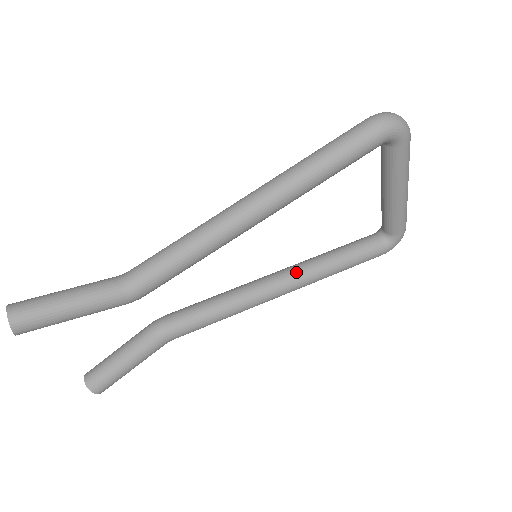
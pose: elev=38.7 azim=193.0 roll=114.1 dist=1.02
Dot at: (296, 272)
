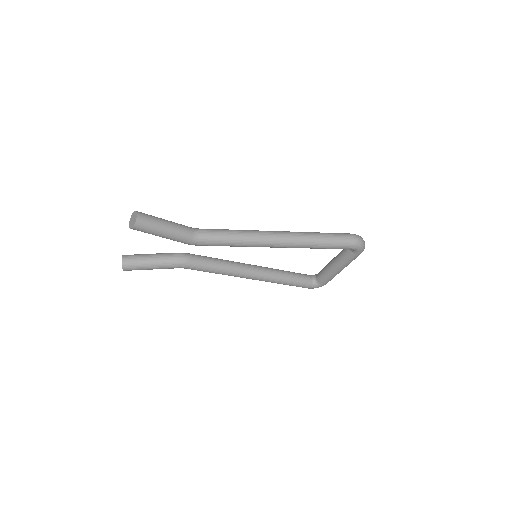
Dot at: (264, 272)
